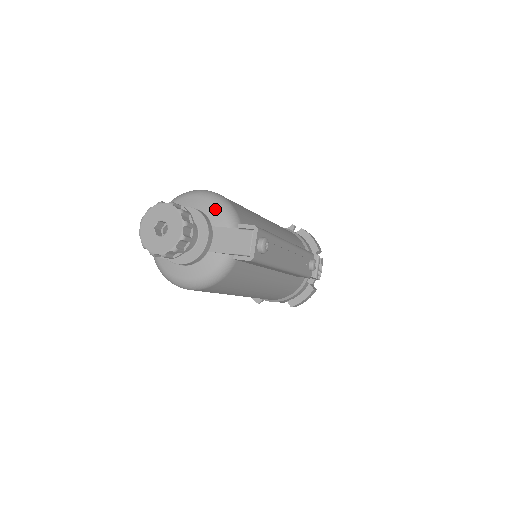
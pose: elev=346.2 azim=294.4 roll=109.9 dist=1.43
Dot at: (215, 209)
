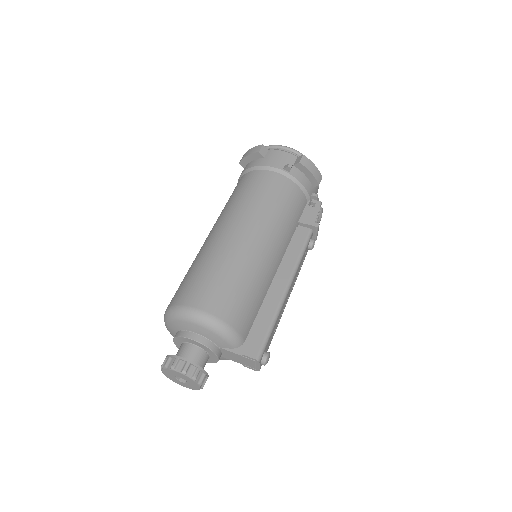
Dot at: (217, 338)
